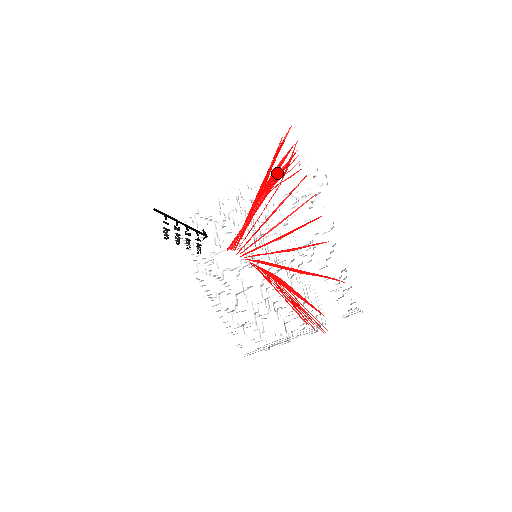
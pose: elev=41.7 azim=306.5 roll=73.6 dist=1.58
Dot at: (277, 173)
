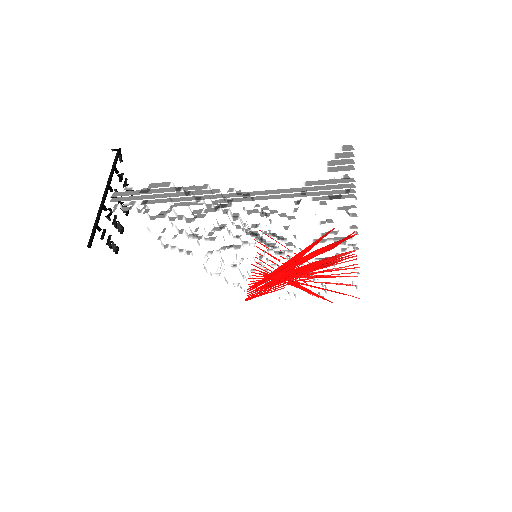
Dot at: (321, 266)
